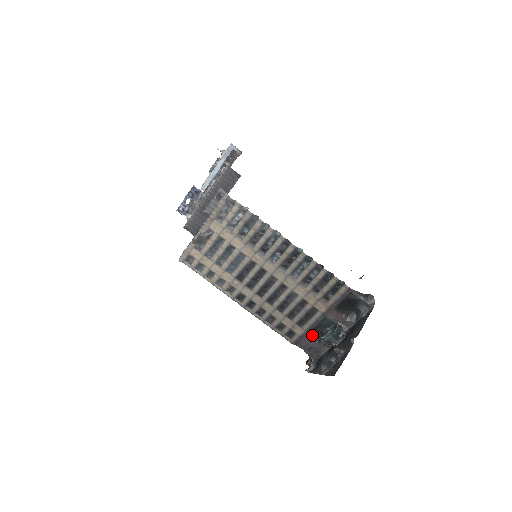
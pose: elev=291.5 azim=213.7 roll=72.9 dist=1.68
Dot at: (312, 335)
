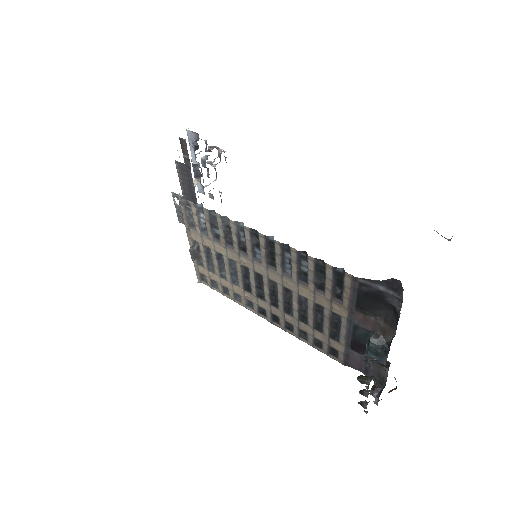
Dot at: (356, 351)
